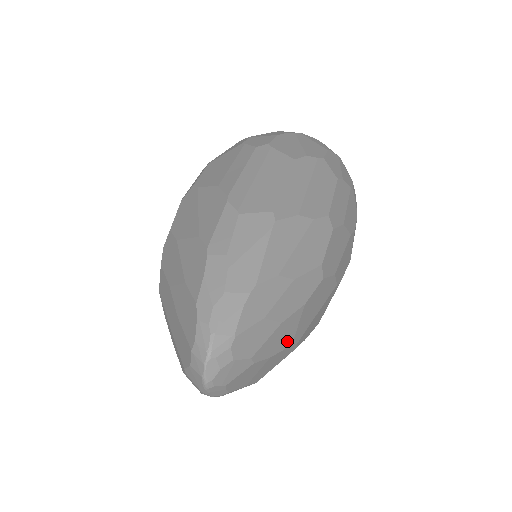
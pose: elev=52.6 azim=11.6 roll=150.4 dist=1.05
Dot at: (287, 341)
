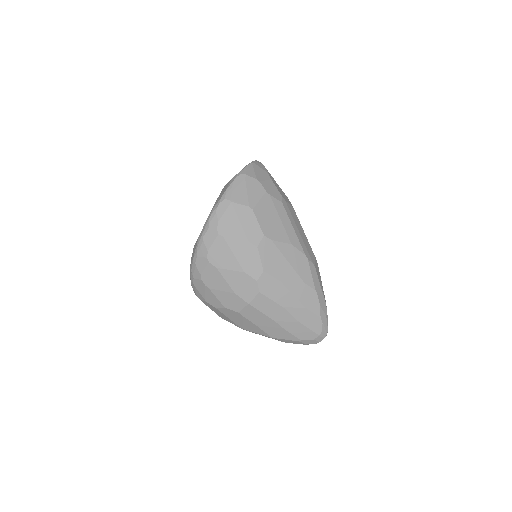
Dot at: occluded
